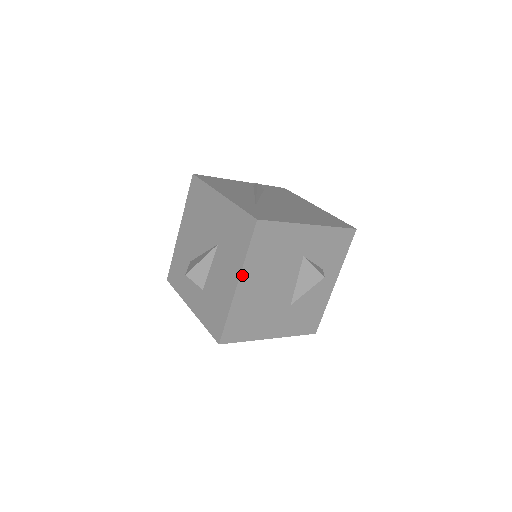
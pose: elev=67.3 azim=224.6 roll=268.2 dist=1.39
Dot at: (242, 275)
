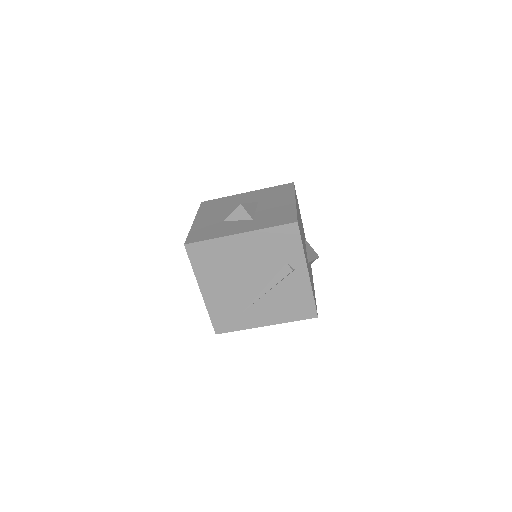
Dot at: occluded
